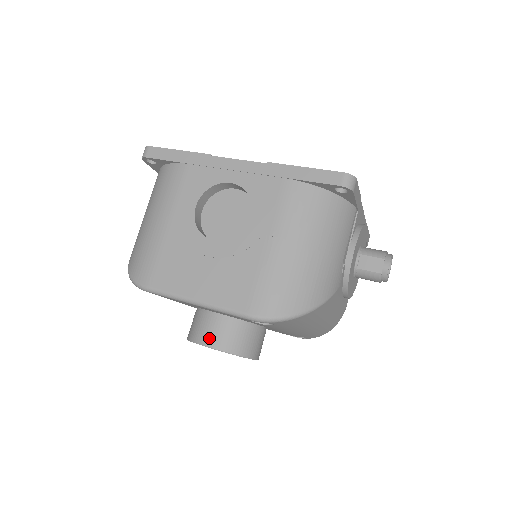
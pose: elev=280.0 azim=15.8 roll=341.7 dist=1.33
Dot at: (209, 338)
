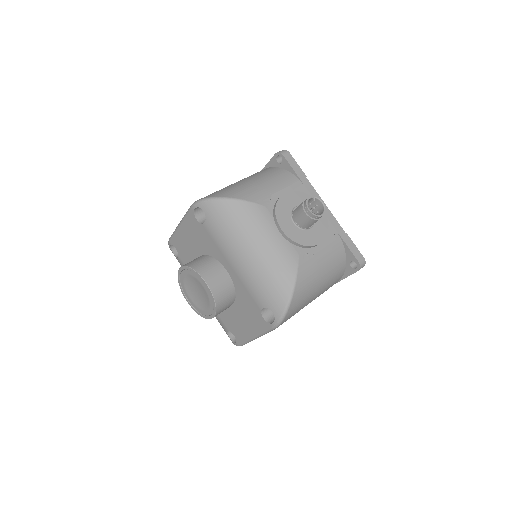
Dot at: occluded
